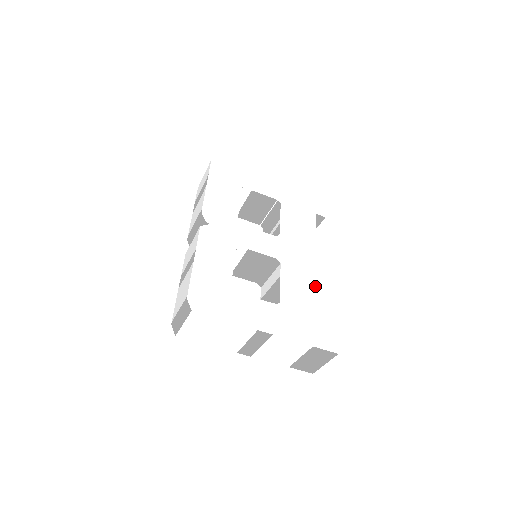
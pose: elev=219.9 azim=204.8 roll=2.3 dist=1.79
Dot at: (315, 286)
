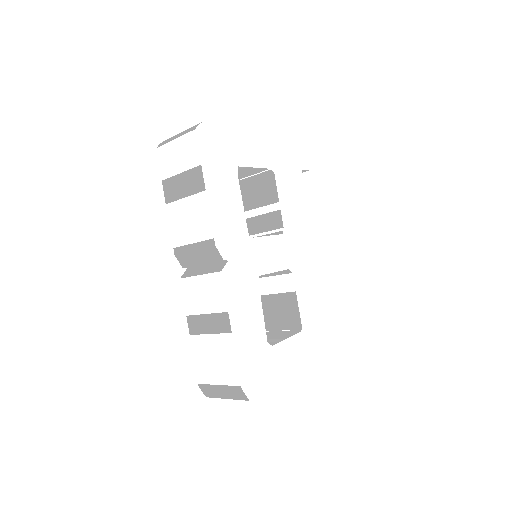
Dot at: (319, 283)
